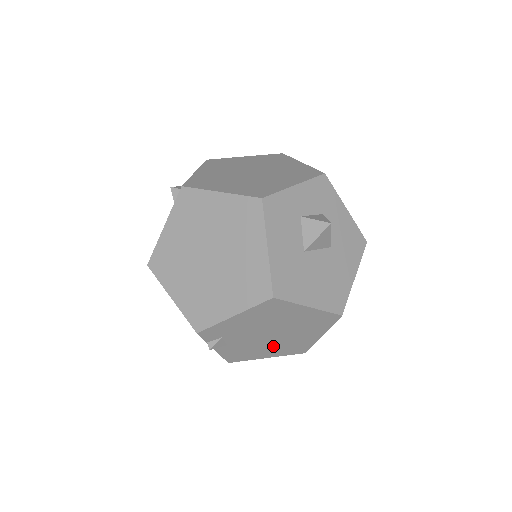
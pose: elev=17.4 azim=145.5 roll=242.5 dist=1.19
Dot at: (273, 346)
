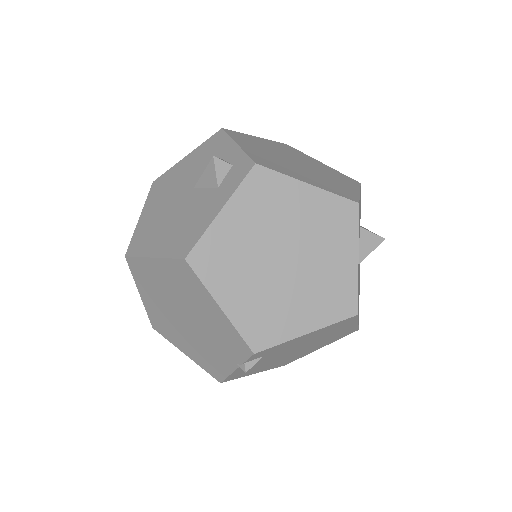
Dot at: (278, 361)
